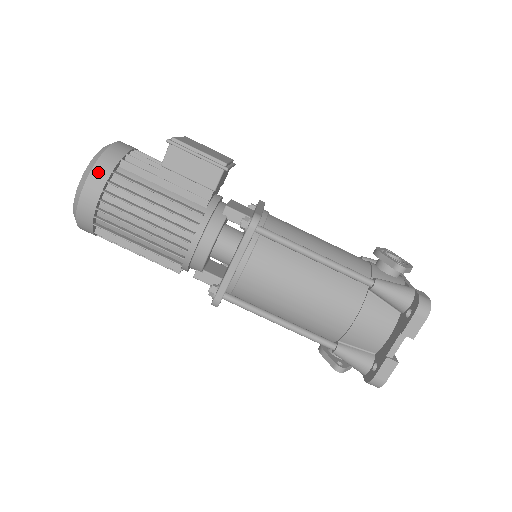
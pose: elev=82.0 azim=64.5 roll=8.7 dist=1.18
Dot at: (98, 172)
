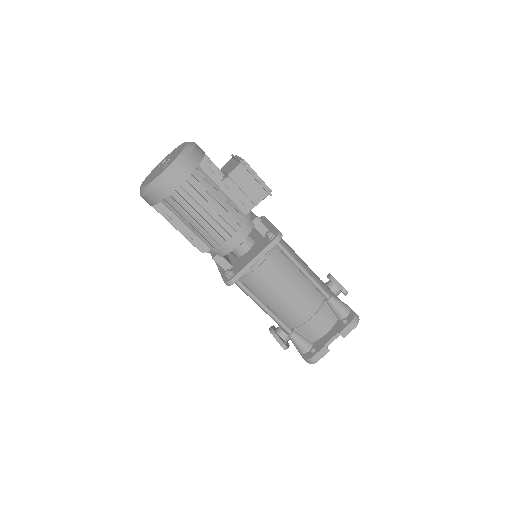
Dot at: (187, 165)
